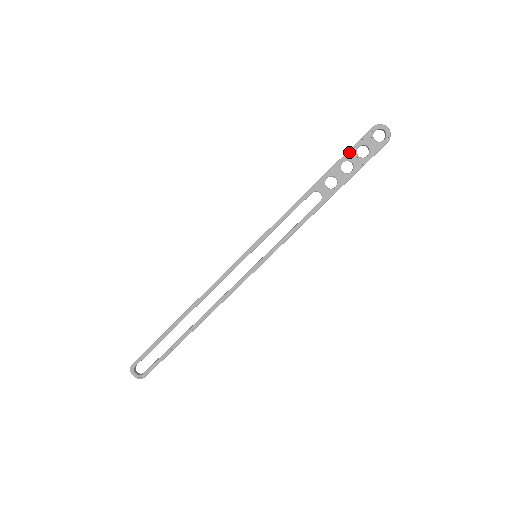
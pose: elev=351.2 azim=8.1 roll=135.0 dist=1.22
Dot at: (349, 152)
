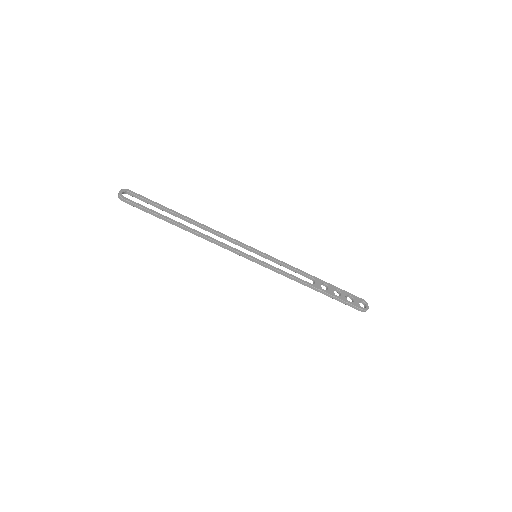
Dot at: (344, 291)
